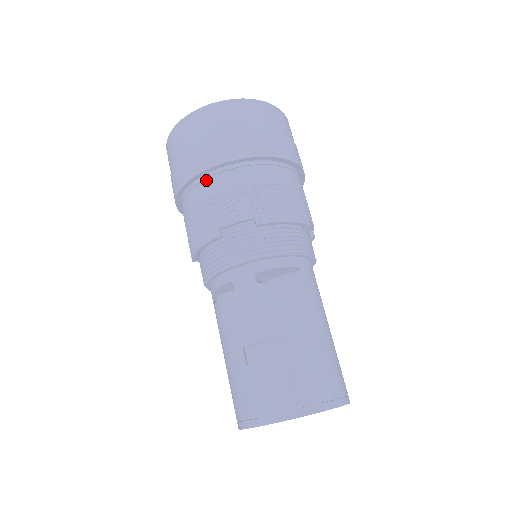
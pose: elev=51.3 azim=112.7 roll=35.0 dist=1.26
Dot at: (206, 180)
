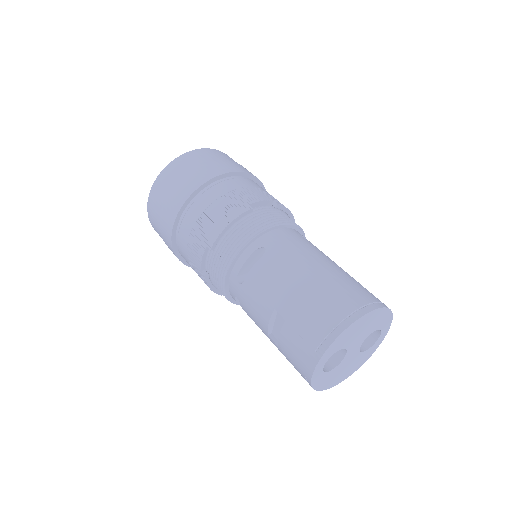
Dot at: (179, 247)
